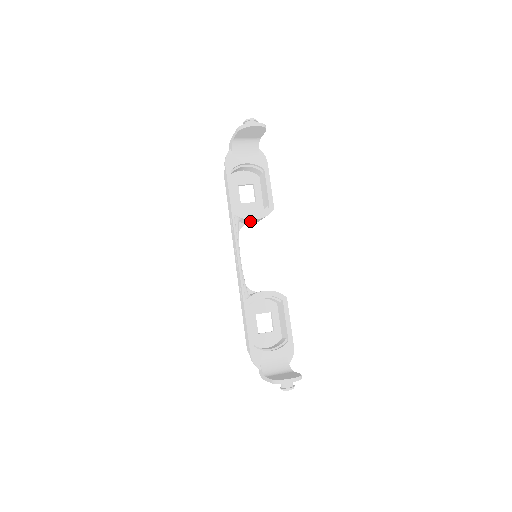
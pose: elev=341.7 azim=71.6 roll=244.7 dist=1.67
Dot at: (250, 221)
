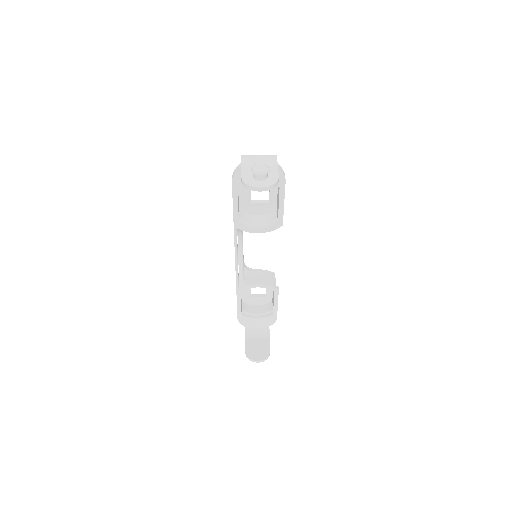
Dot at: occluded
